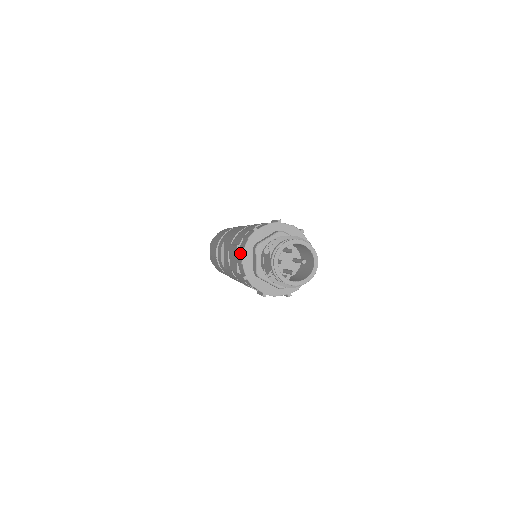
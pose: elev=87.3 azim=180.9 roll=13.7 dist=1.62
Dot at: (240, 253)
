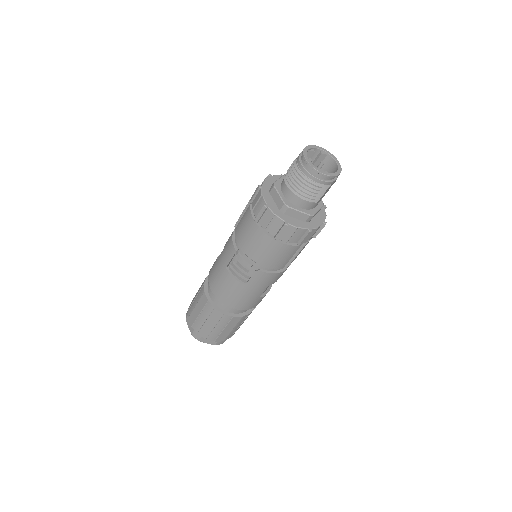
Dot at: (269, 174)
